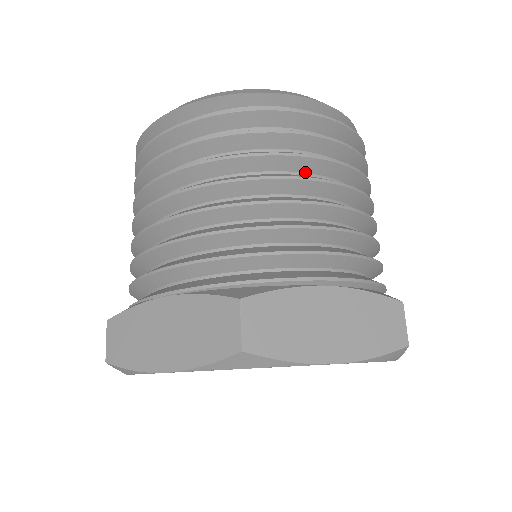
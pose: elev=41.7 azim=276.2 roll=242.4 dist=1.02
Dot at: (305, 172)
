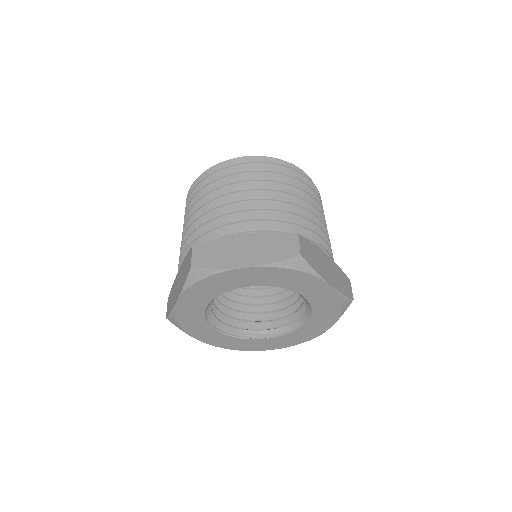
Dot at: occluded
